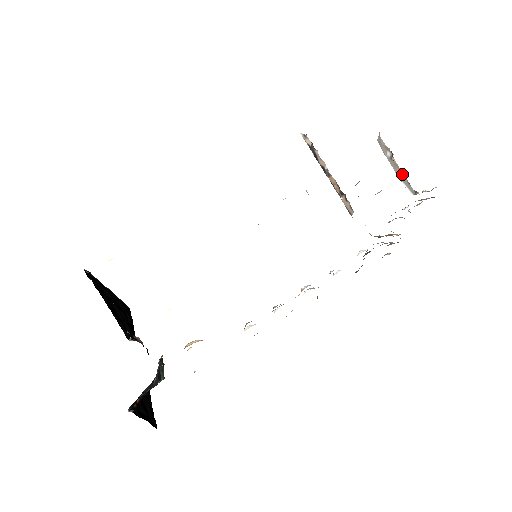
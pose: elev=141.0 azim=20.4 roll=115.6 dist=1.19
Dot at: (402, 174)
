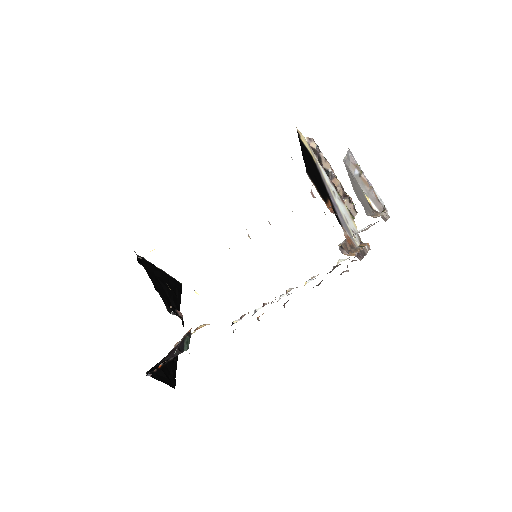
Dot at: (371, 191)
